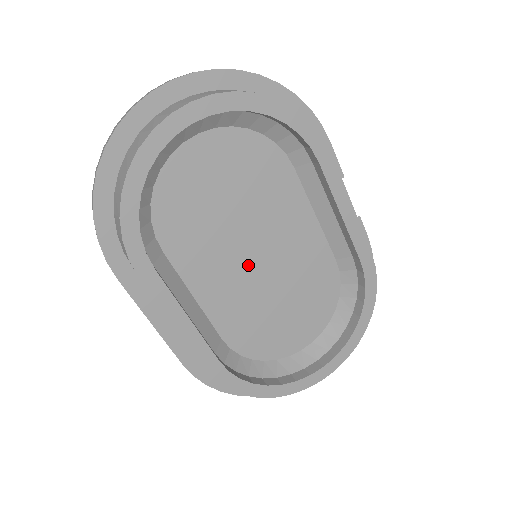
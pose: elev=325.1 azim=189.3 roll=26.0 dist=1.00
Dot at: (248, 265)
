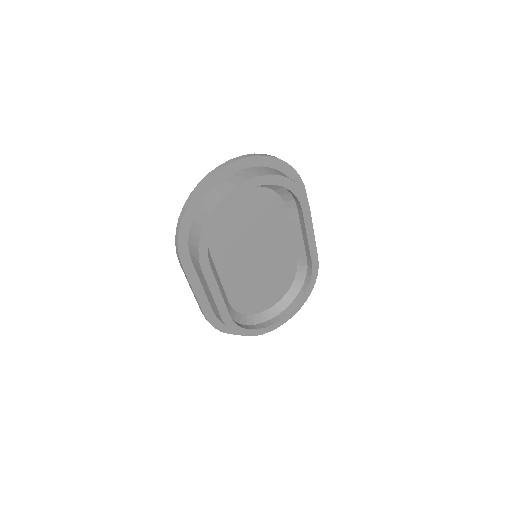
Dot at: (251, 261)
